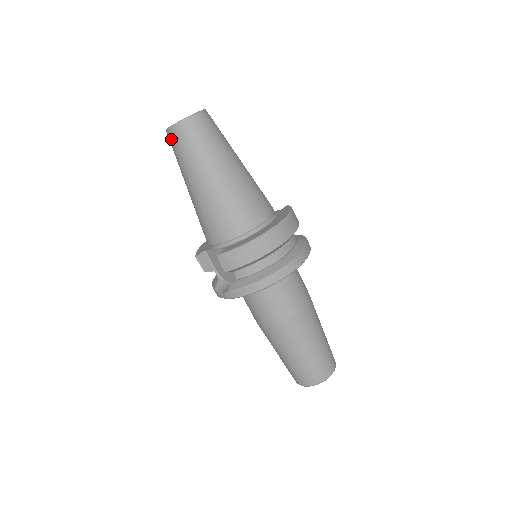
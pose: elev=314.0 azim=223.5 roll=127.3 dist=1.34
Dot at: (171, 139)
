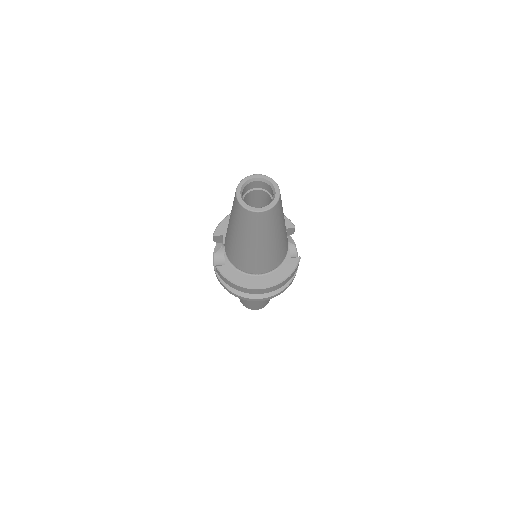
Dot at: (234, 198)
